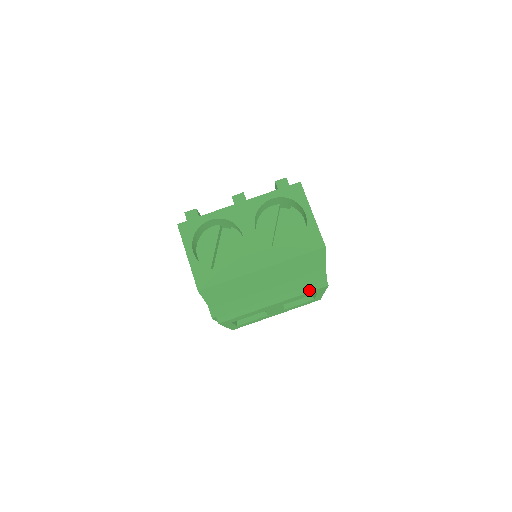
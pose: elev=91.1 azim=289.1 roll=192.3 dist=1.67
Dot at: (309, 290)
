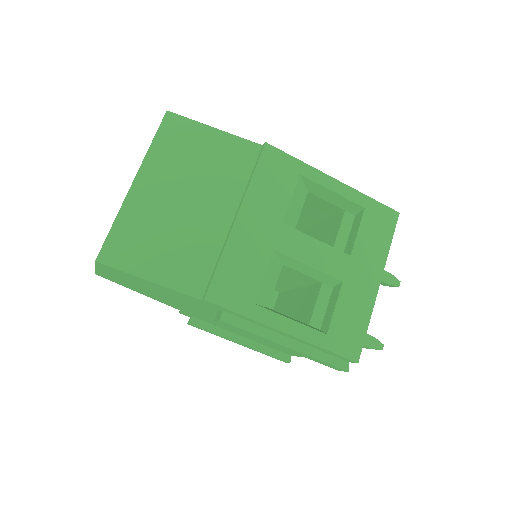
Dot at: (255, 168)
